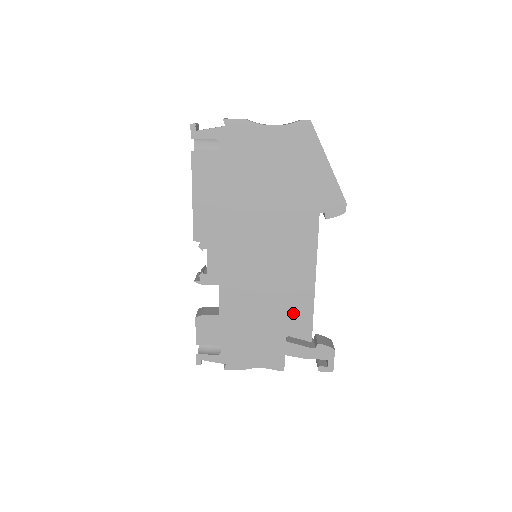
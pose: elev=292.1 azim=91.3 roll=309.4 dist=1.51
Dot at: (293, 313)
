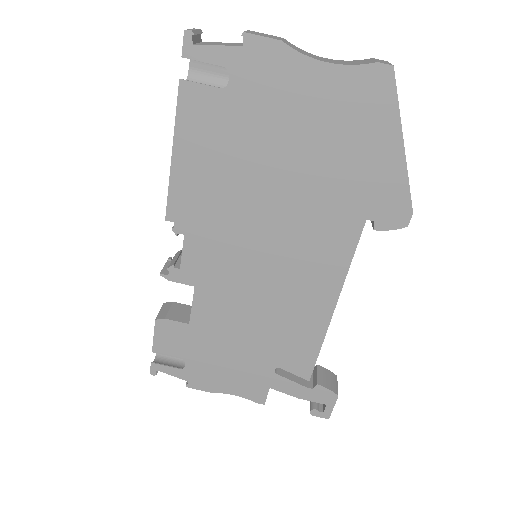
Dot at: (292, 342)
